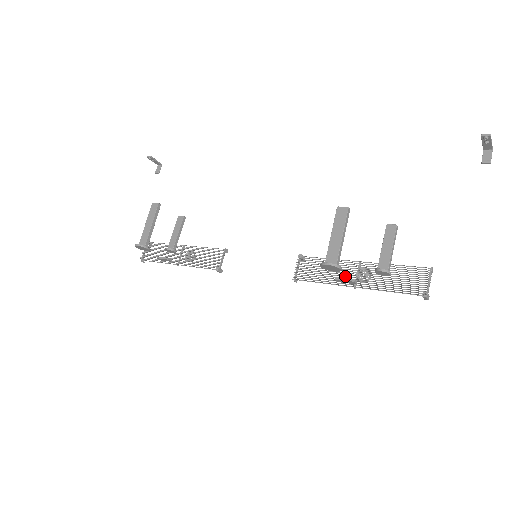
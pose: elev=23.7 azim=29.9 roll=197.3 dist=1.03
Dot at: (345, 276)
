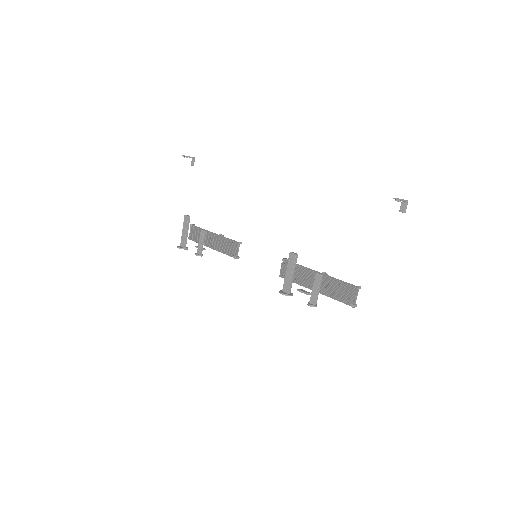
Dot at: (309, 282)
